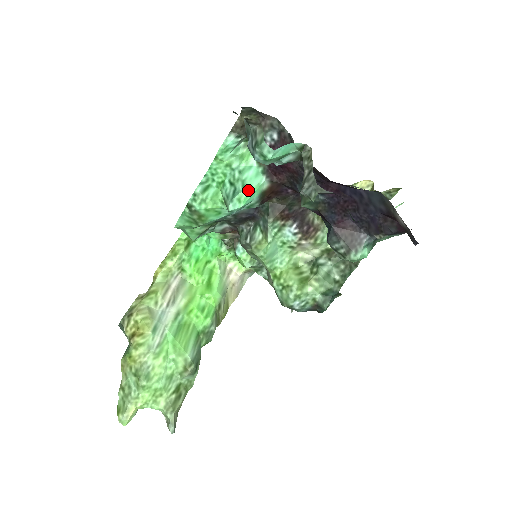
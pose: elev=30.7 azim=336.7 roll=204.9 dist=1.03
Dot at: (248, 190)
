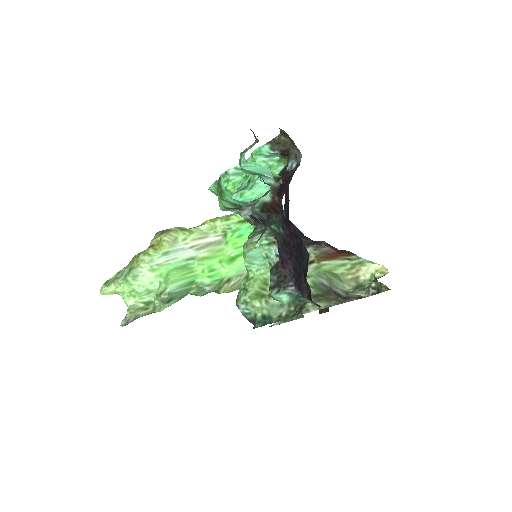
Dot at: (252, 192)
